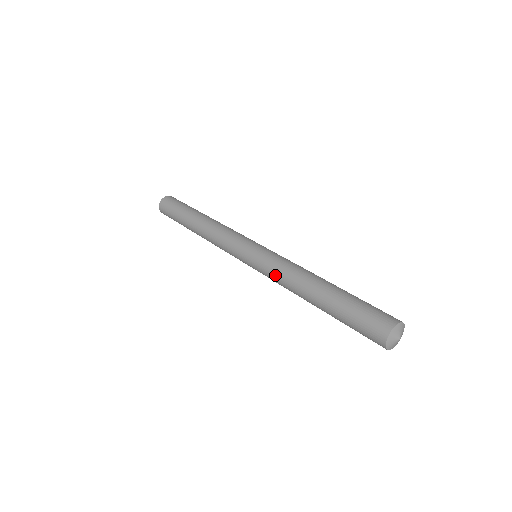
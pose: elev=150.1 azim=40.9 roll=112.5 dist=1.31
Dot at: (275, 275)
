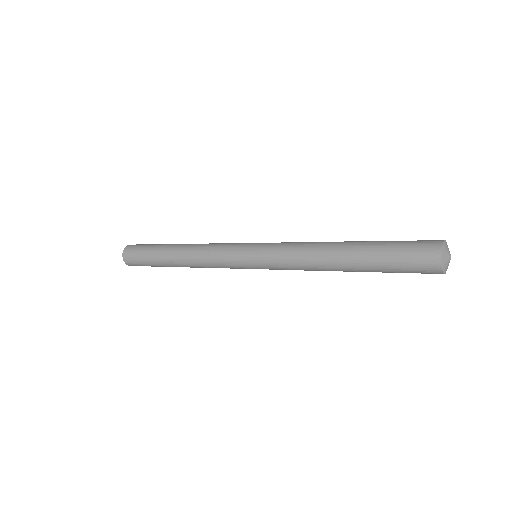
Dot at: (288, 254)
